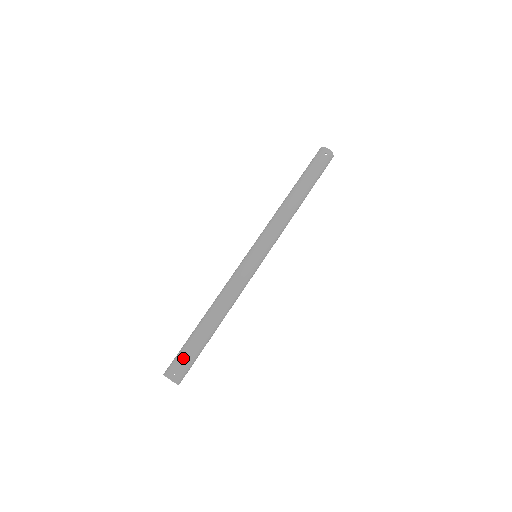
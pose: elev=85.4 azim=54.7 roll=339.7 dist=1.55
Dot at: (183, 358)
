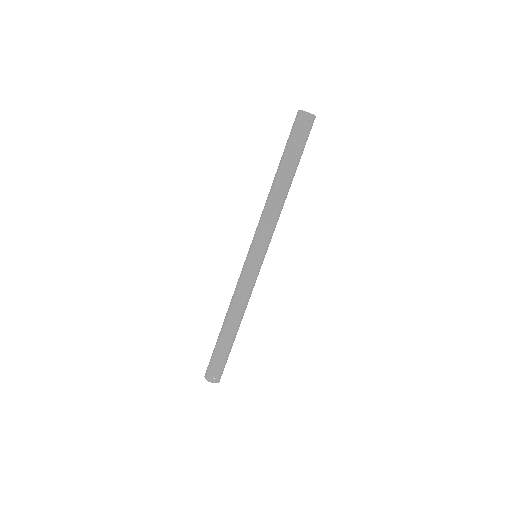
Dot at: (217, 365)
